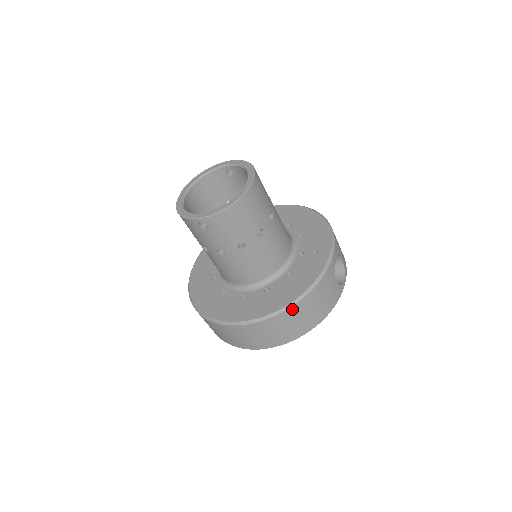
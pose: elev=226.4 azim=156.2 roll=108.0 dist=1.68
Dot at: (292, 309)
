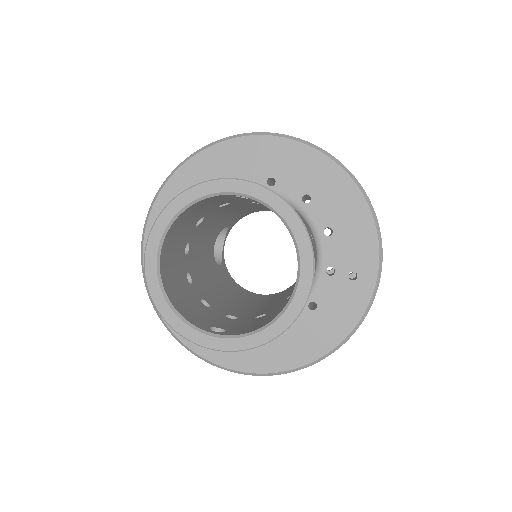
Dot at: (317, 361)
